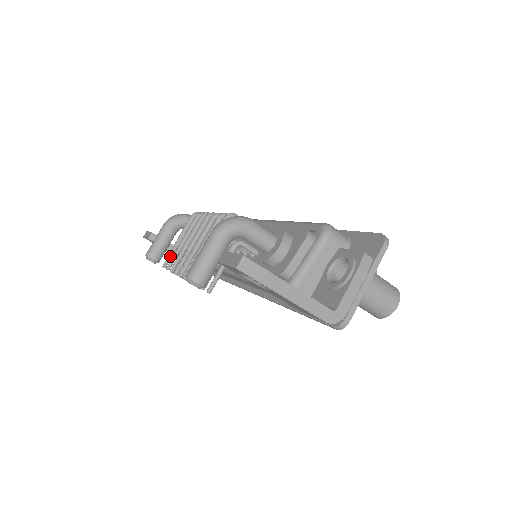
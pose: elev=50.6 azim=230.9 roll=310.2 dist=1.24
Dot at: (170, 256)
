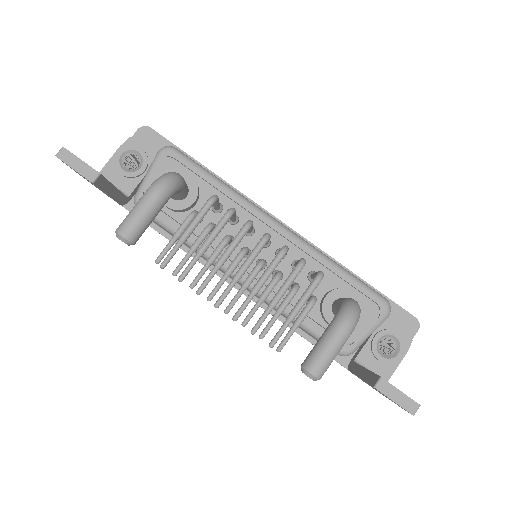
Dot at: (174, 254)
